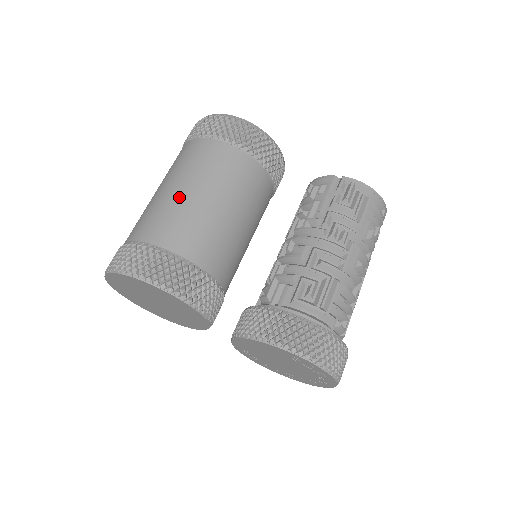
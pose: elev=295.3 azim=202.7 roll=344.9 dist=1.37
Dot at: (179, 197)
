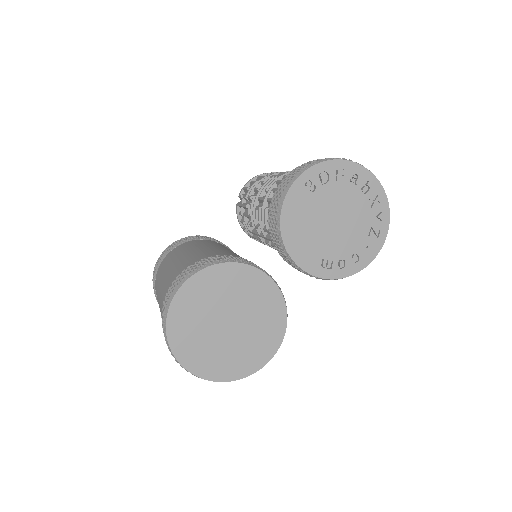
Dot at: (162, 283)
